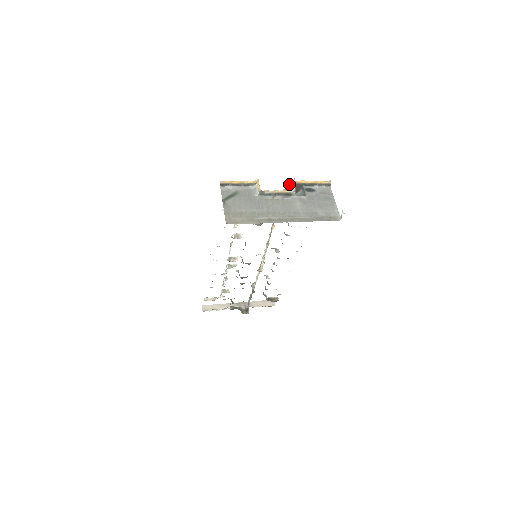
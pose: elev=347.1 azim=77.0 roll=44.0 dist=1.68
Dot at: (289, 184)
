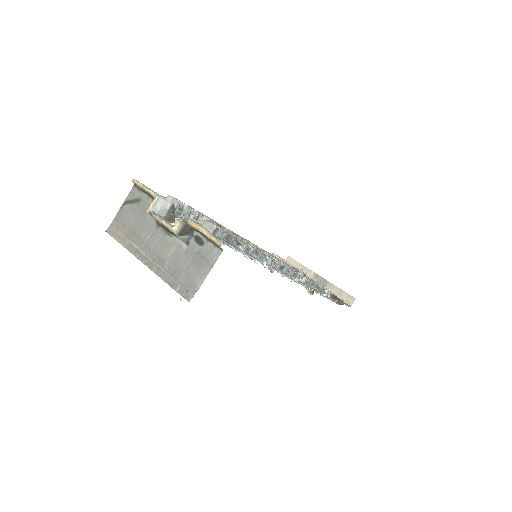
Dot at: (185, 219)
